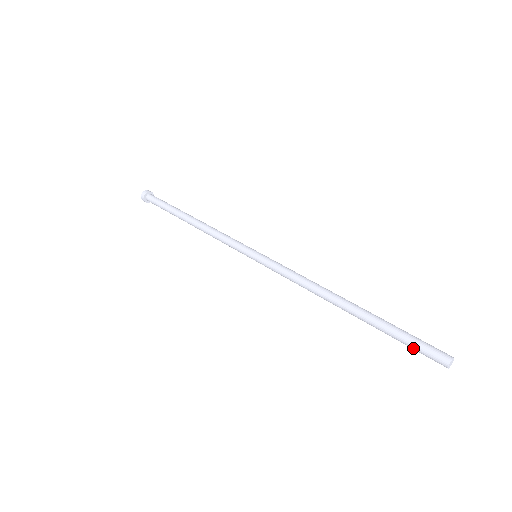
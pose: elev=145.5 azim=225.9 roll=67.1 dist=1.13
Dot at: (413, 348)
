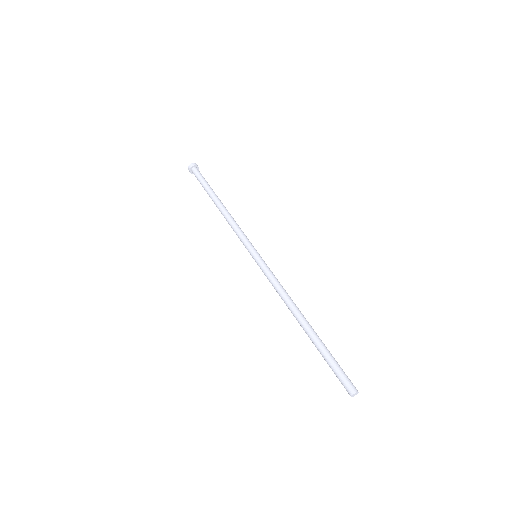
Dot at: (335, 372)
